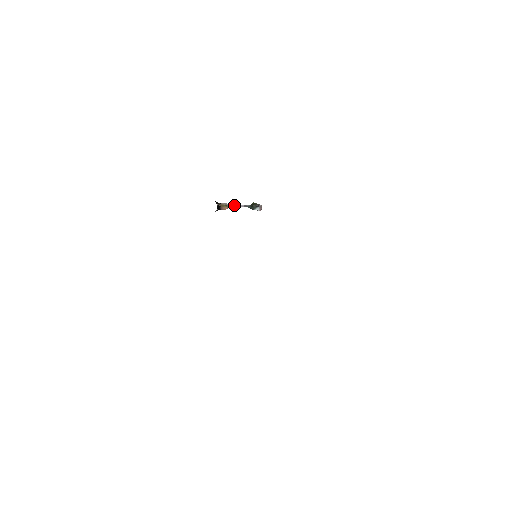
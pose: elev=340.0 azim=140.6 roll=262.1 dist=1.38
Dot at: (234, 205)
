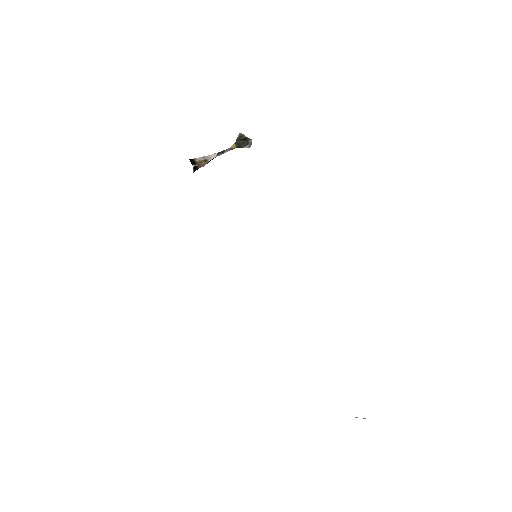
Dot at: (215, 154)
